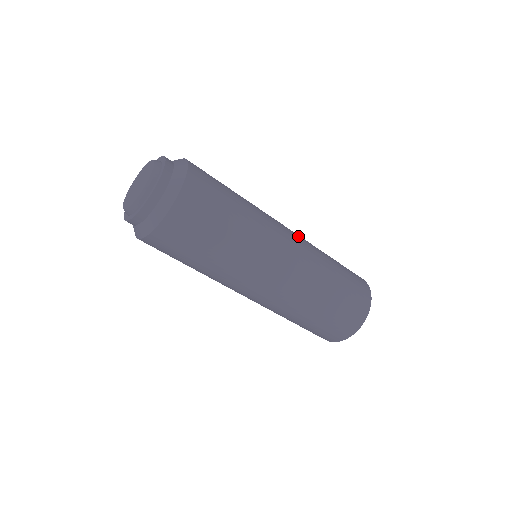
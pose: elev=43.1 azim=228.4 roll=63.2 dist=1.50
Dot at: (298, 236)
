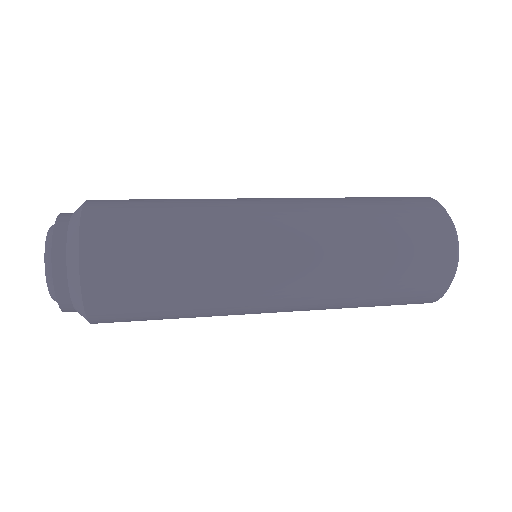
Dot at: (303, 278)
